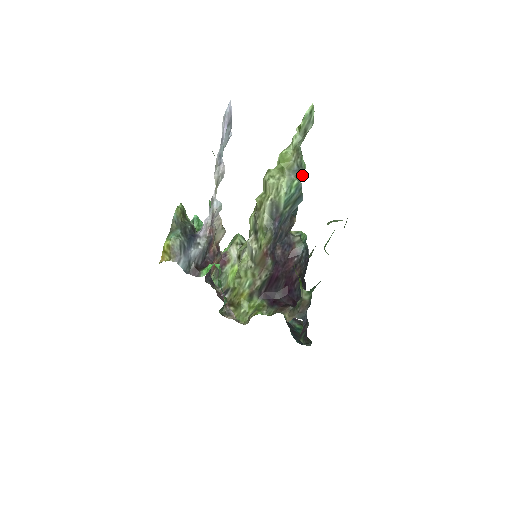
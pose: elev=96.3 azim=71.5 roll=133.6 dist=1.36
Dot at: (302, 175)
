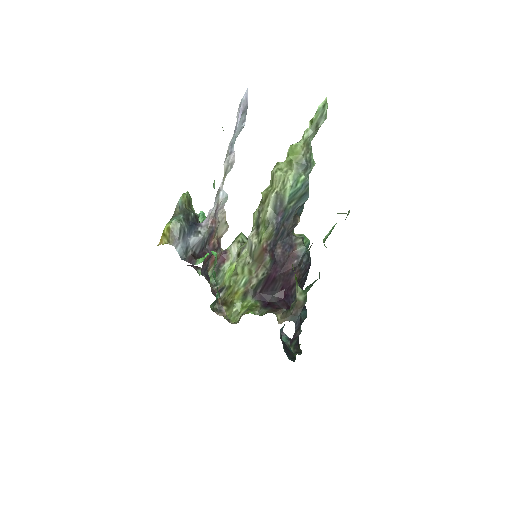
Dot at: (310, 172)
